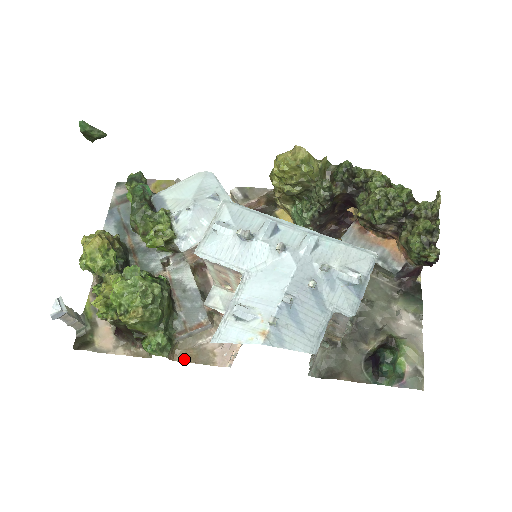
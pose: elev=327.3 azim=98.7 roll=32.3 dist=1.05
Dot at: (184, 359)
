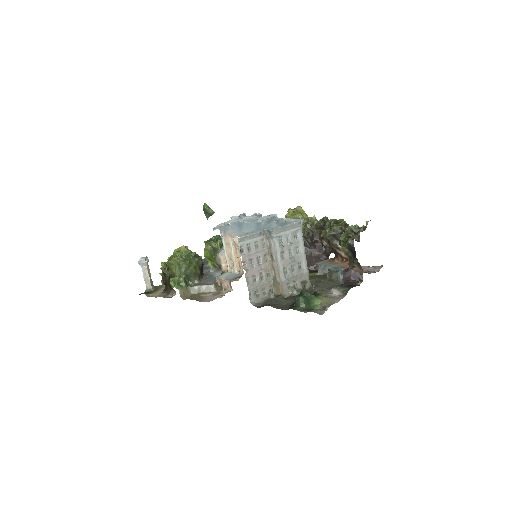
Dot at: occluded
